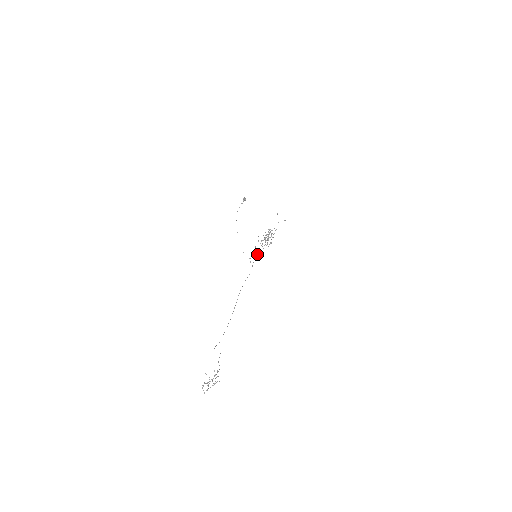
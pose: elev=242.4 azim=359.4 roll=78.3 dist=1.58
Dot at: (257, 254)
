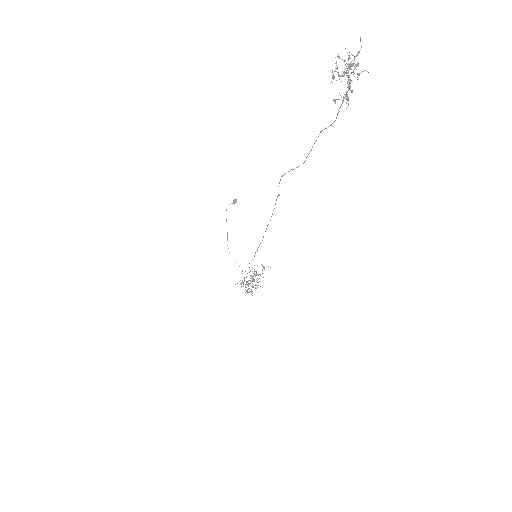
Dot at: occluded
